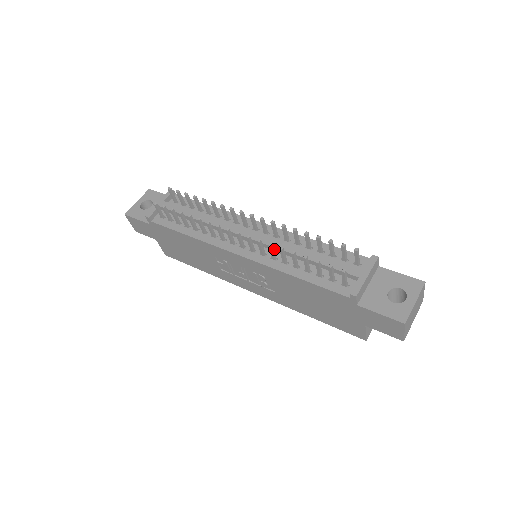
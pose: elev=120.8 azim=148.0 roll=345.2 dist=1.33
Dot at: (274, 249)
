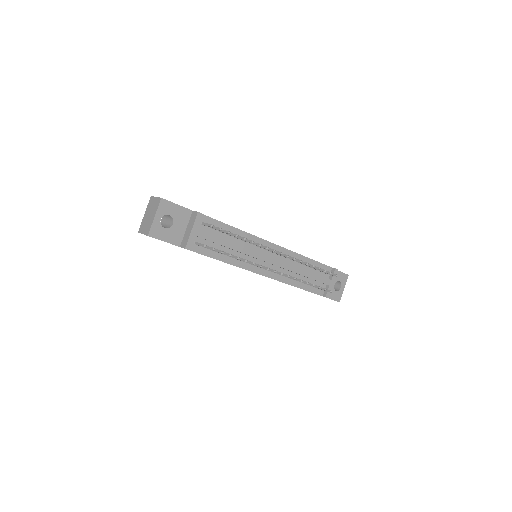
Dot at: (286, 270)
